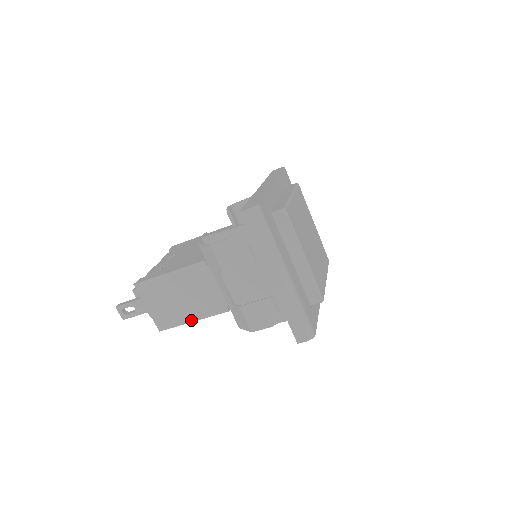
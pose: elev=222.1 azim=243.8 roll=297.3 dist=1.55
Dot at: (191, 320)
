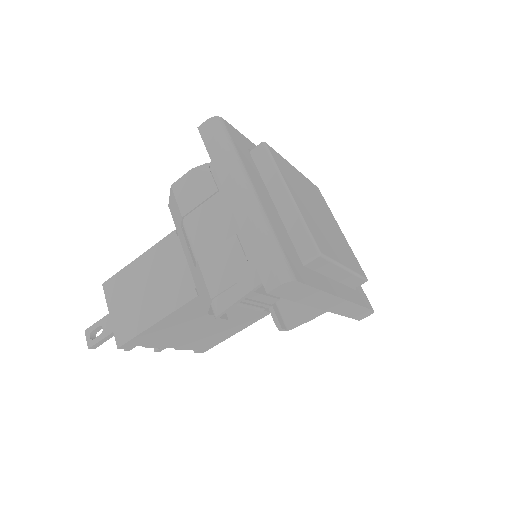
Dot at: (153, 321)
